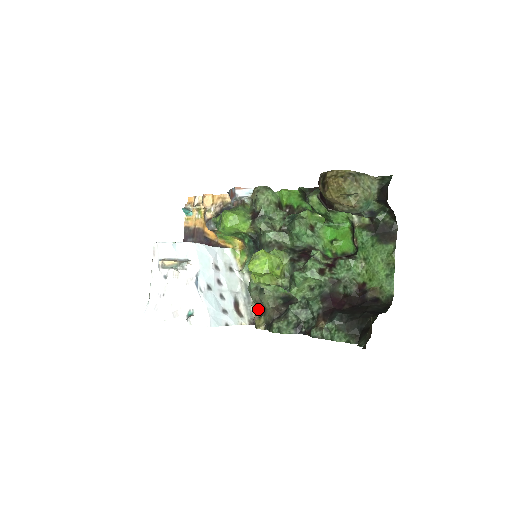
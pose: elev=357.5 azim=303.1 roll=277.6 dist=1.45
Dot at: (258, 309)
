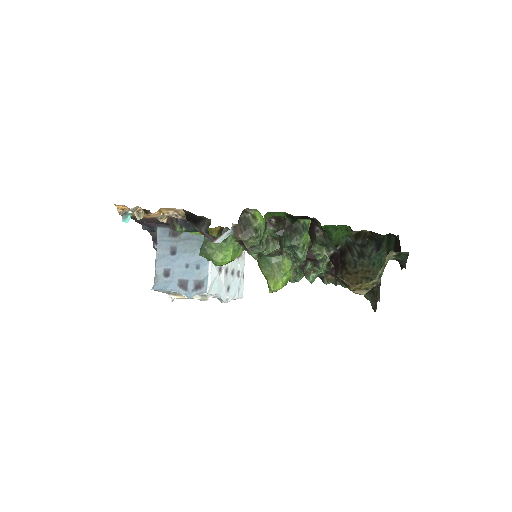
Dot at: occluded
